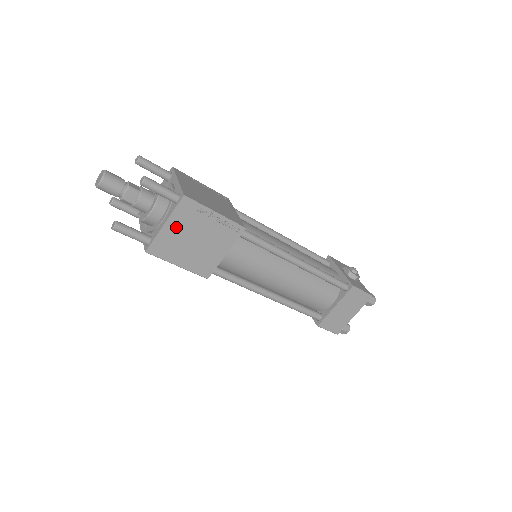
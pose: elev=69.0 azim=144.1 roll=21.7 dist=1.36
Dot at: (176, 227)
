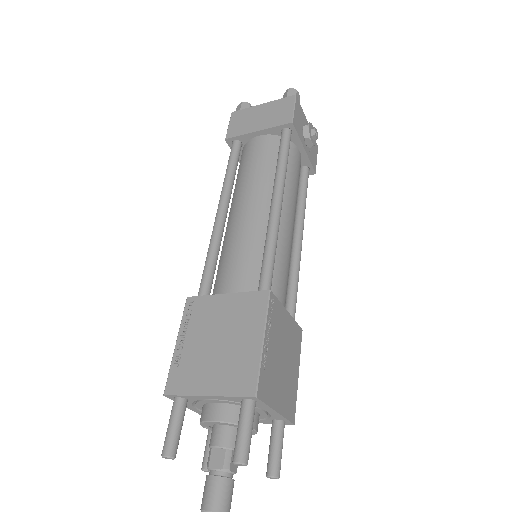
Dot at: occluded
